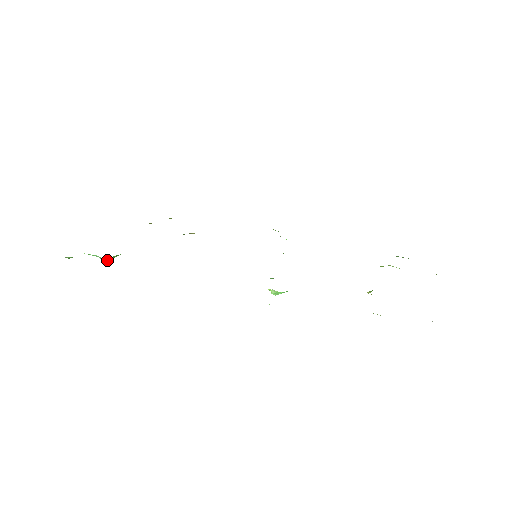
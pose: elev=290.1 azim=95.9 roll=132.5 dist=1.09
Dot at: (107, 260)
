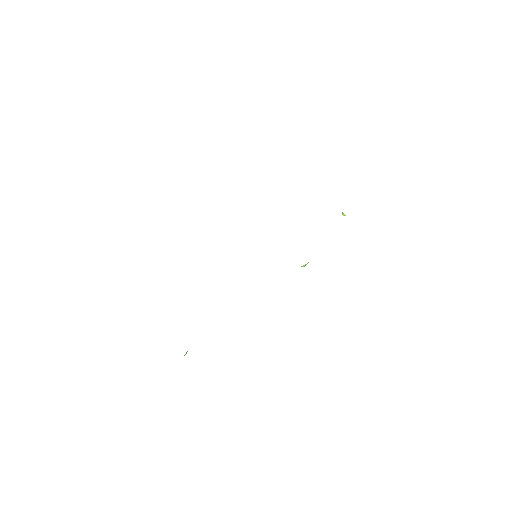
Dot at: (185, 354)
